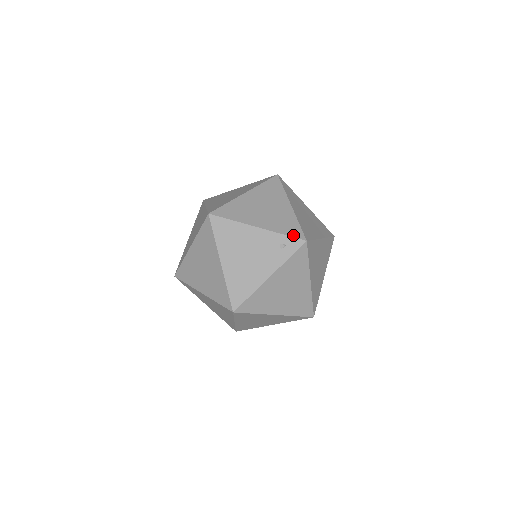
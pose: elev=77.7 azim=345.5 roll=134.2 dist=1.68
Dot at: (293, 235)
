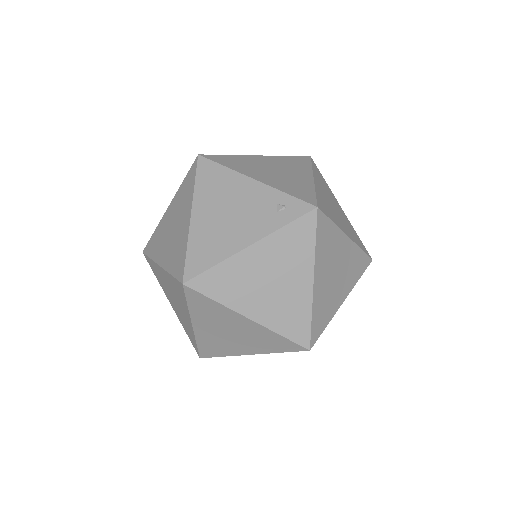
Dot at: (300, 197)
